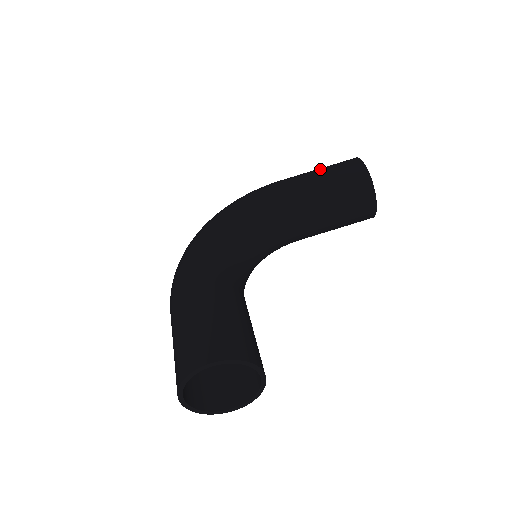
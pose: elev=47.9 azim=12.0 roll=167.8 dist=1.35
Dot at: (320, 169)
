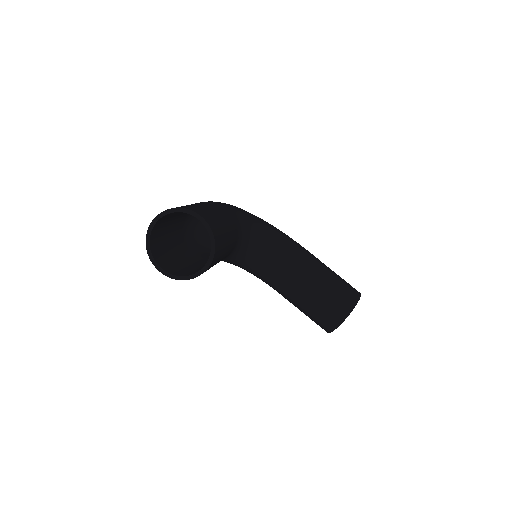
Dot at: occluded
